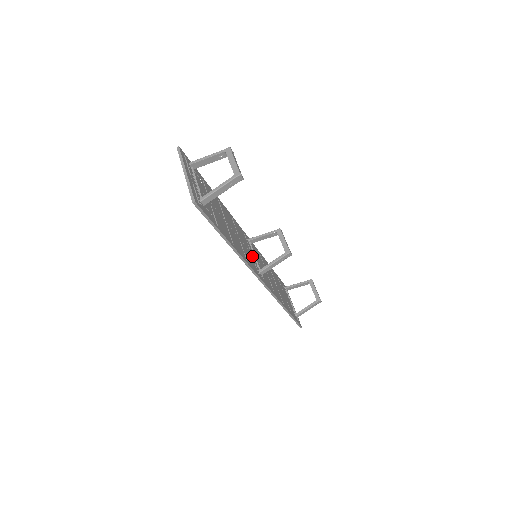
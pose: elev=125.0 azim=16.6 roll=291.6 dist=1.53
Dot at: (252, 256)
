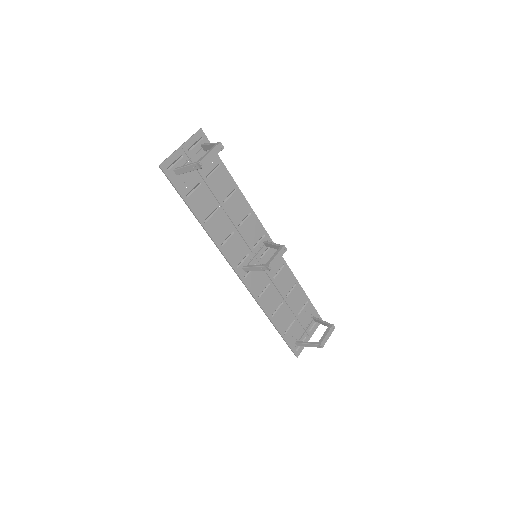
Dot at: (249, 253)
